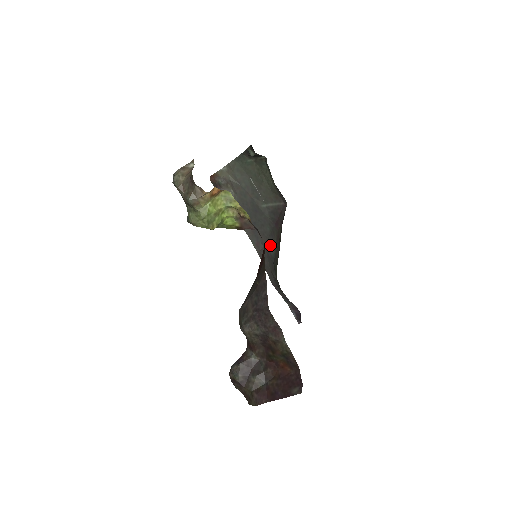
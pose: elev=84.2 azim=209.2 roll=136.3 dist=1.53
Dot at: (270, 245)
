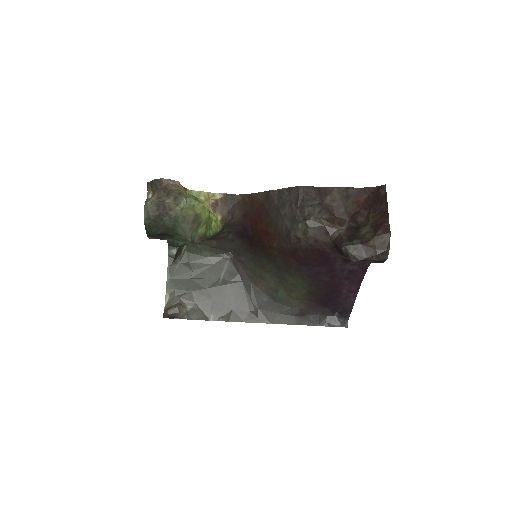
Dot at: (257, 298)
